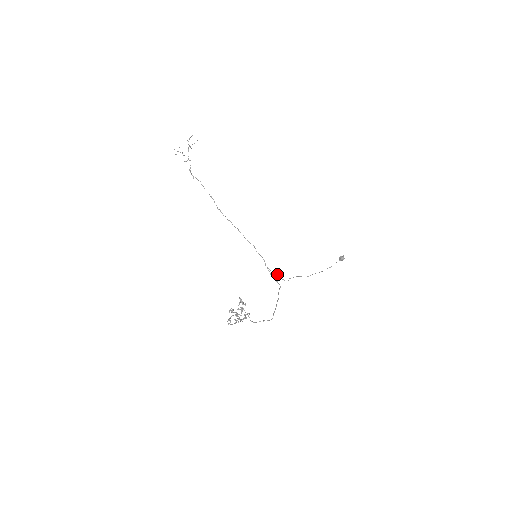
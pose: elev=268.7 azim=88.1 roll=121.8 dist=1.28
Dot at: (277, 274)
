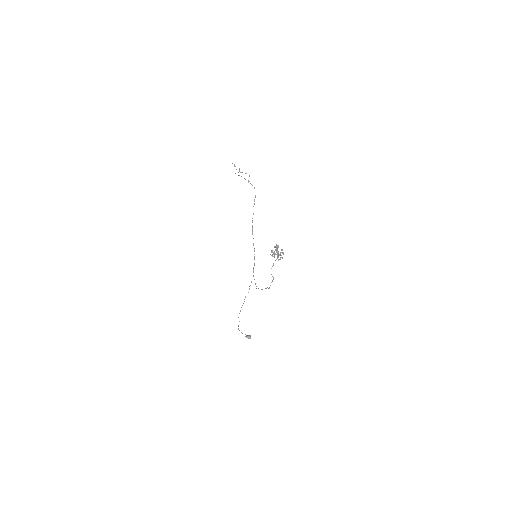
Dot at: occluded
